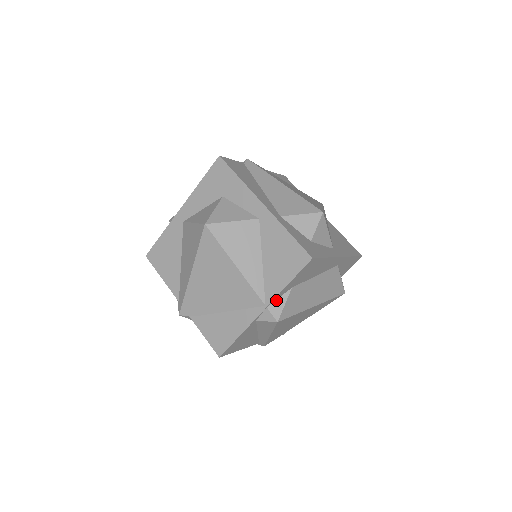
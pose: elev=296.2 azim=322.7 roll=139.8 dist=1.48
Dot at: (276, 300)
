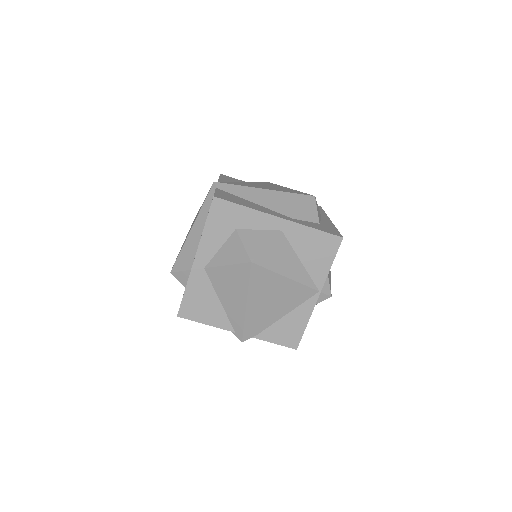
Dot at: occluded
